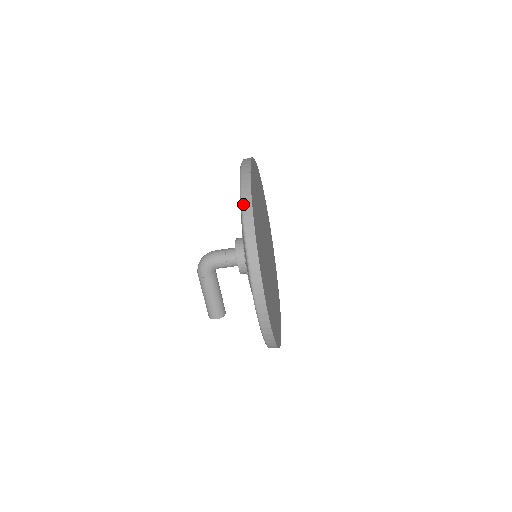
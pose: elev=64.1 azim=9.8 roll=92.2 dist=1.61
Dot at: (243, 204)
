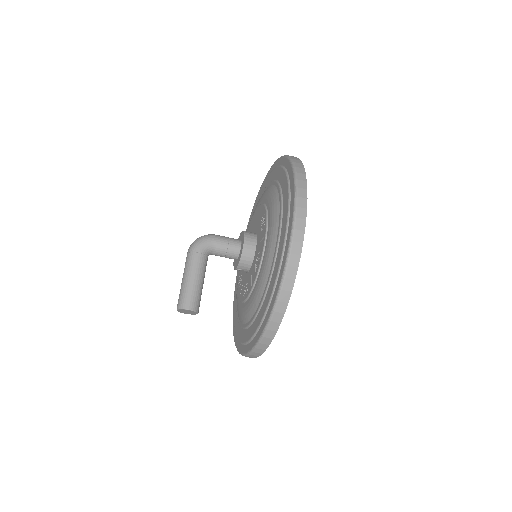
Dot at: (290, 156)
